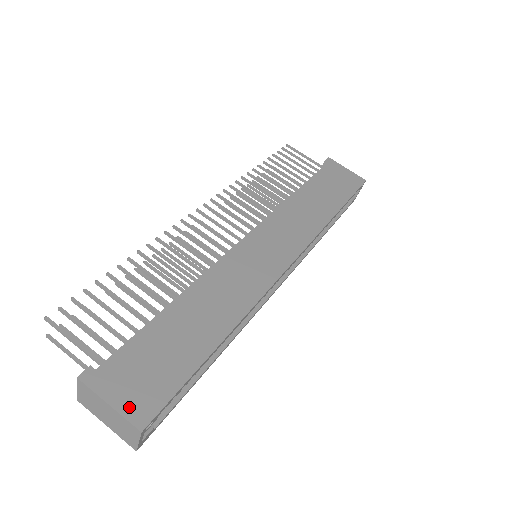
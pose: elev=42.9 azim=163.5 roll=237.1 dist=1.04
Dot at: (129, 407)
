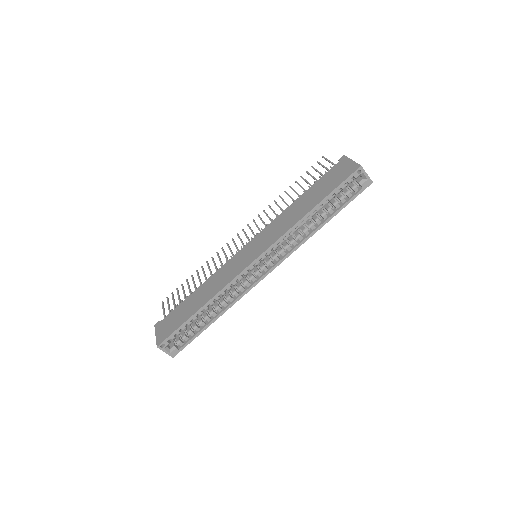
Dot at: (159, 337)
